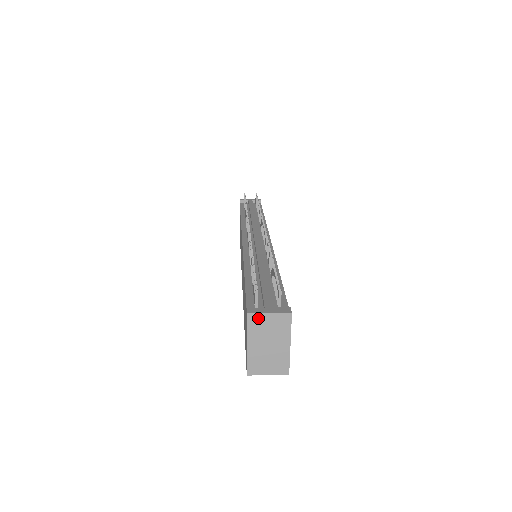
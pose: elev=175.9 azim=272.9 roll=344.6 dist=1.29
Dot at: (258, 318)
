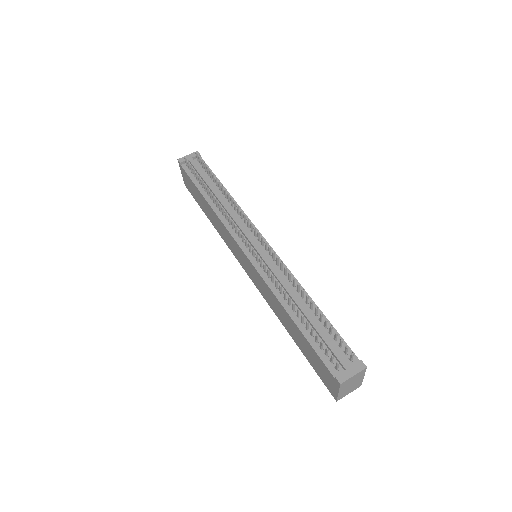
Dot at: (347, 381)
